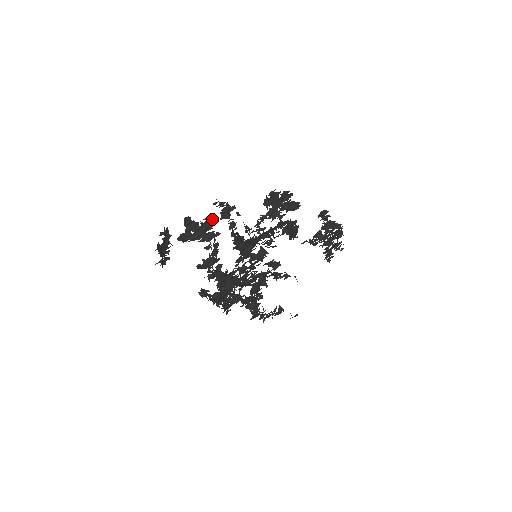
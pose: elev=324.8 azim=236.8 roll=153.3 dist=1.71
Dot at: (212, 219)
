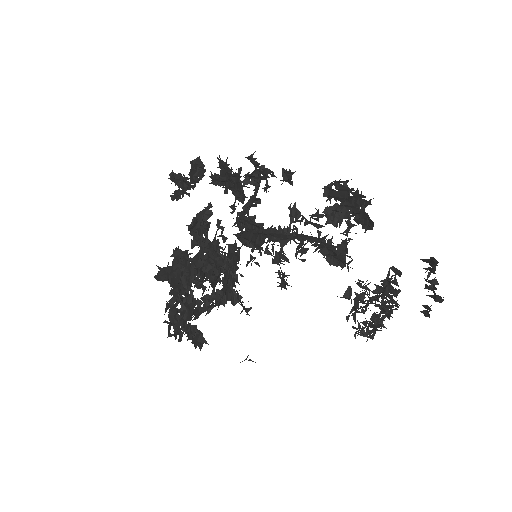
Dot at: occluded
